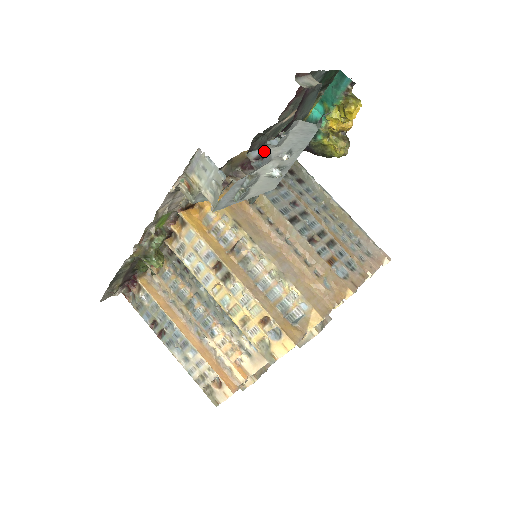
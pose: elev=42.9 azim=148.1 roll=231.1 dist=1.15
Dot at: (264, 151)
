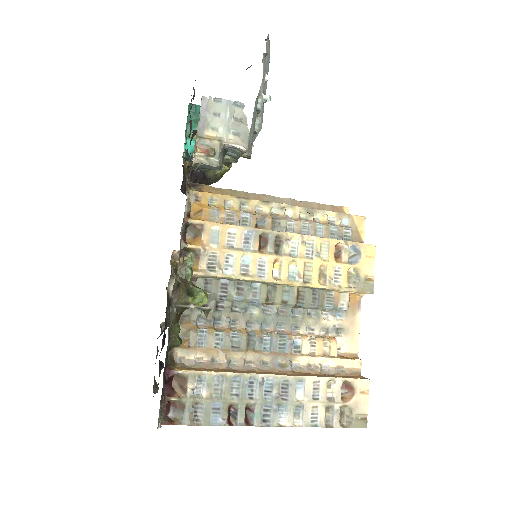
Dot at: occluded
